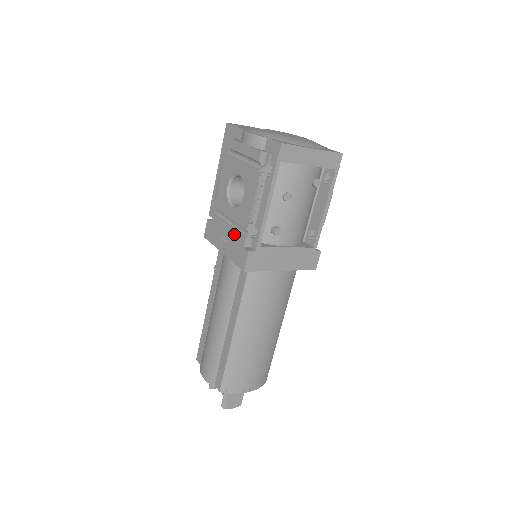
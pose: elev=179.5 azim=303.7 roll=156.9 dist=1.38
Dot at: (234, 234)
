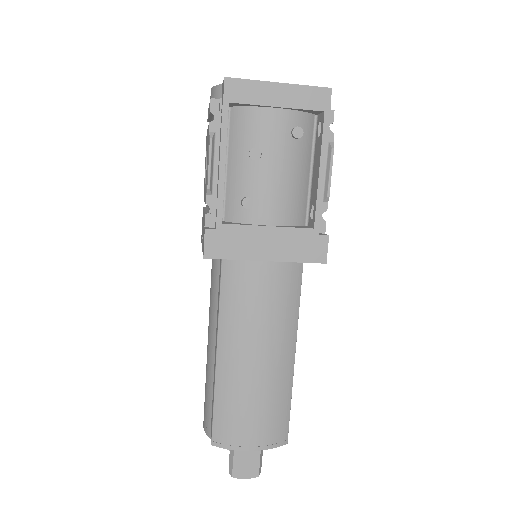
Dot at: occluded
